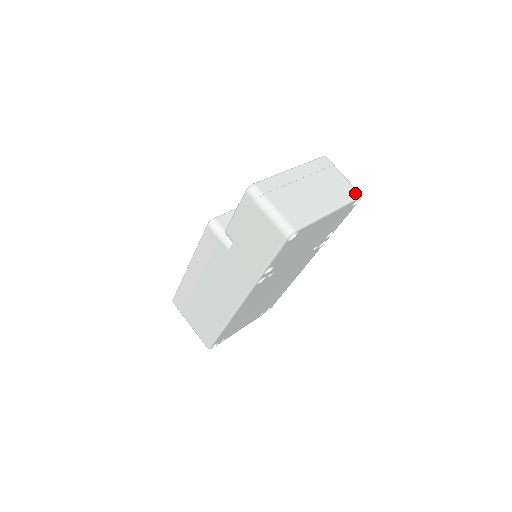
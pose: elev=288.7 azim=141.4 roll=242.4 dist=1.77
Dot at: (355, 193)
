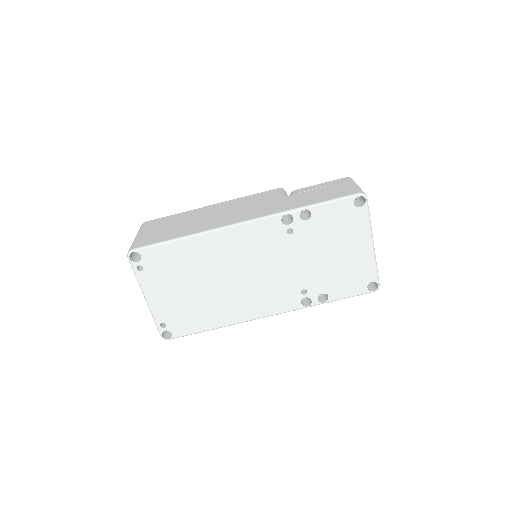
Dot at: occluded
